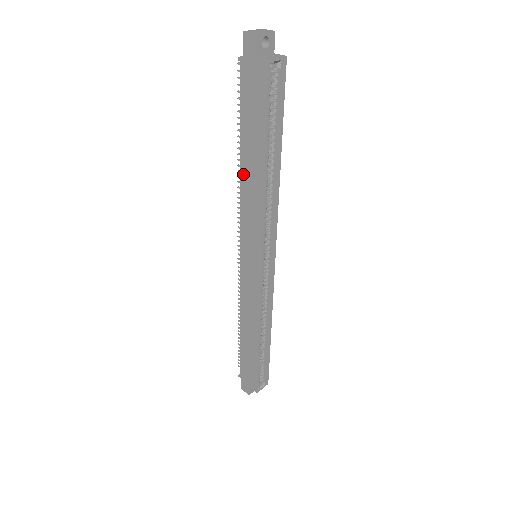
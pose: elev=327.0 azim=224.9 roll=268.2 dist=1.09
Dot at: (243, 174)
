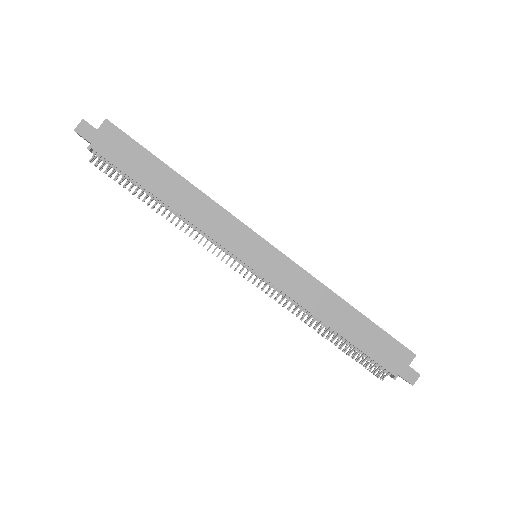
Dot at: (176, 207)
